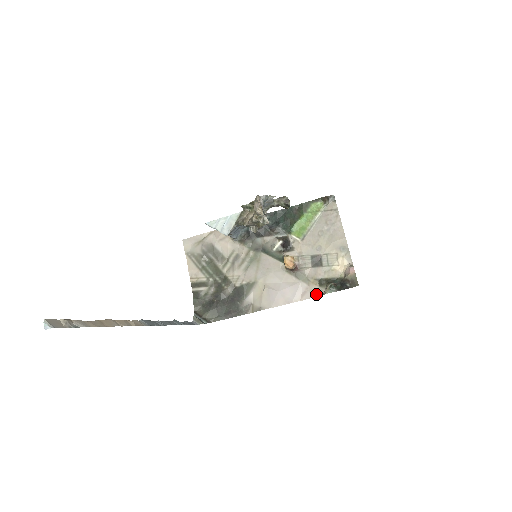
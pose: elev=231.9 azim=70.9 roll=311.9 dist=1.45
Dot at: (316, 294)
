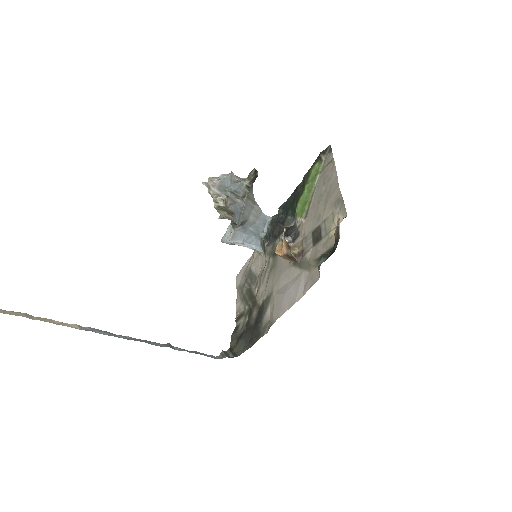
Dot at: (315, 280)
